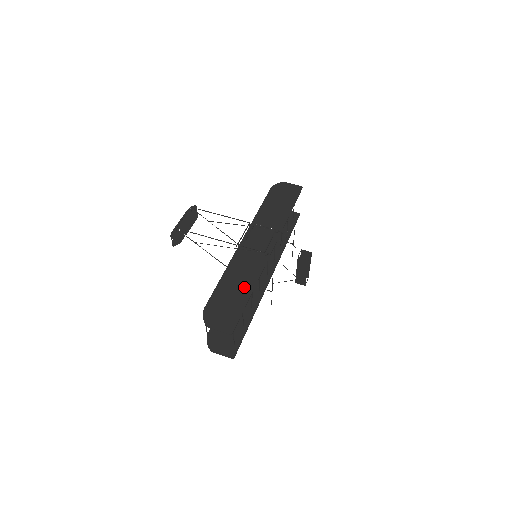
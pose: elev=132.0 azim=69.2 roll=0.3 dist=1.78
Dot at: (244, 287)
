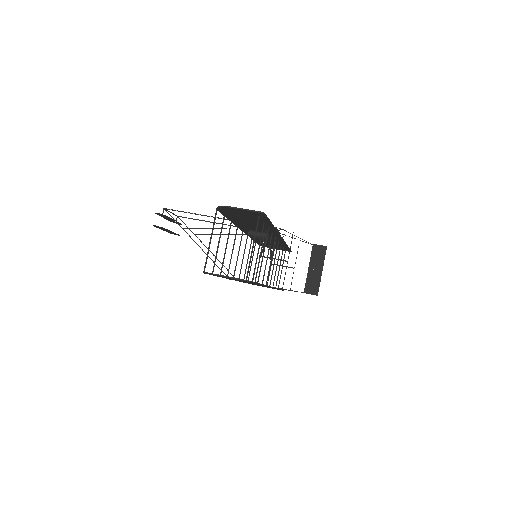
Dot at: occluded
